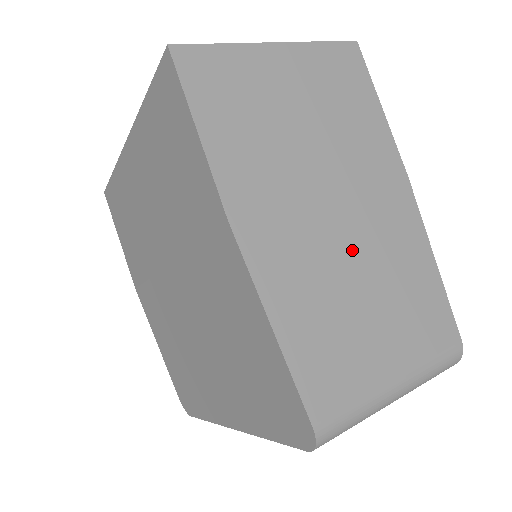
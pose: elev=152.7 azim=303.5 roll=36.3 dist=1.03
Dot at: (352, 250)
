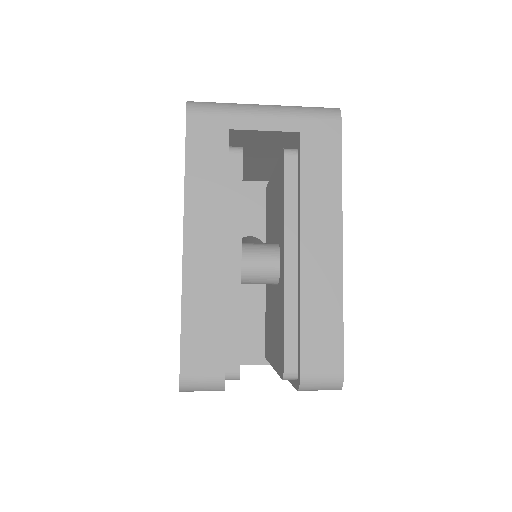
Dot at: occluded
